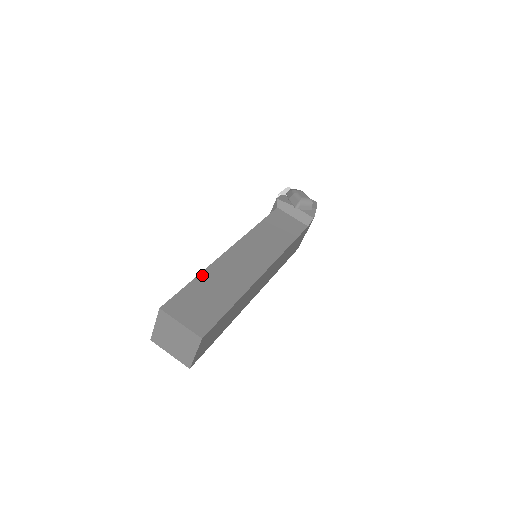
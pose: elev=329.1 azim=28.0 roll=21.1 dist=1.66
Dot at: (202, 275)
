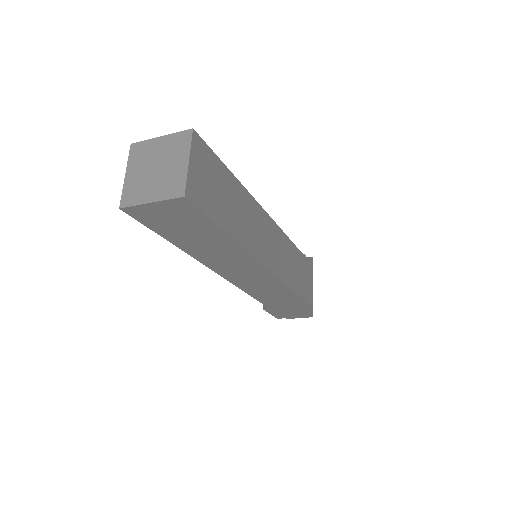
Dot at: occluded
